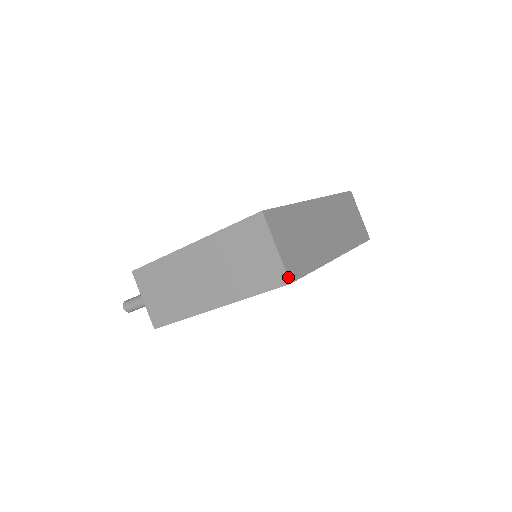
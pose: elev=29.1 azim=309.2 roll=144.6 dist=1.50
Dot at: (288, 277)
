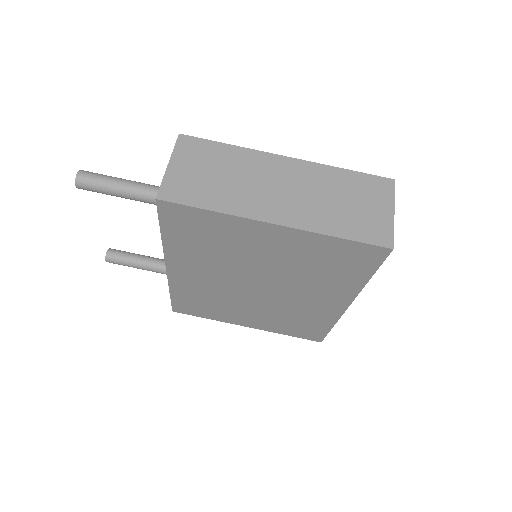
Dot at: occluded
